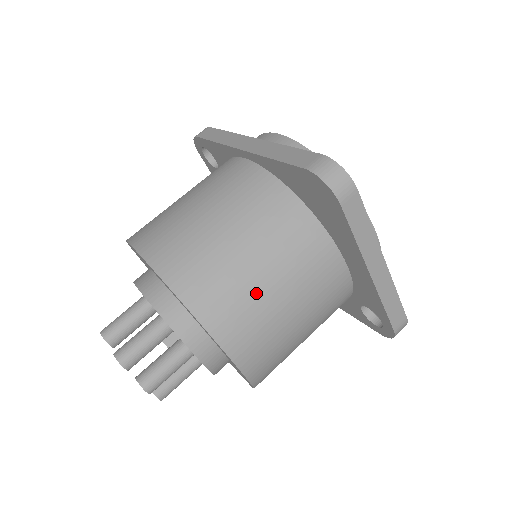
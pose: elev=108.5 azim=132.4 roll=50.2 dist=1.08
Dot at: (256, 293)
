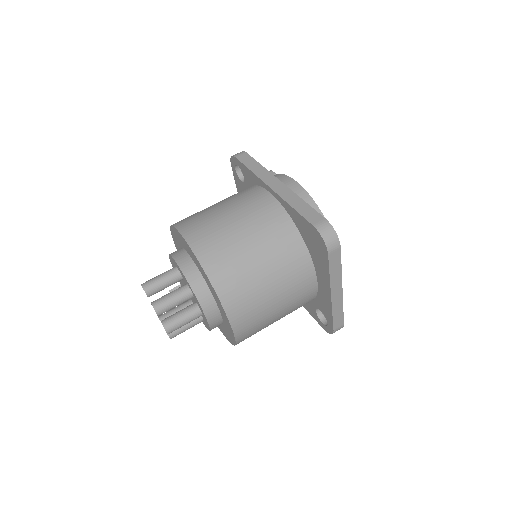
Dot at: (259, 290)
